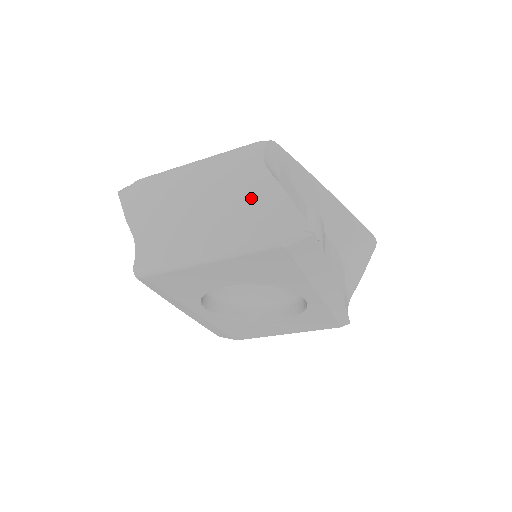
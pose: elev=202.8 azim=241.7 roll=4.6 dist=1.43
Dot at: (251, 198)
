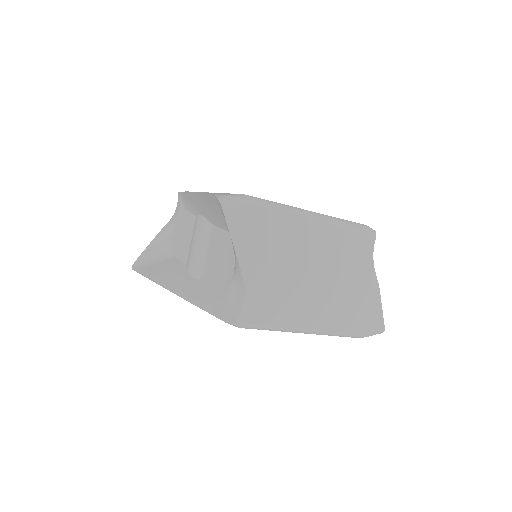
Dot at: (360, 297)
